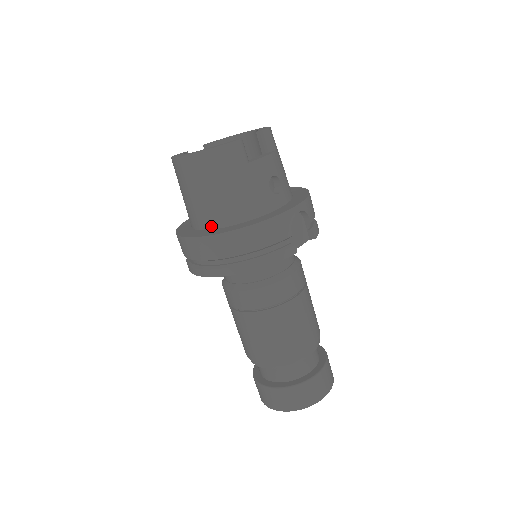
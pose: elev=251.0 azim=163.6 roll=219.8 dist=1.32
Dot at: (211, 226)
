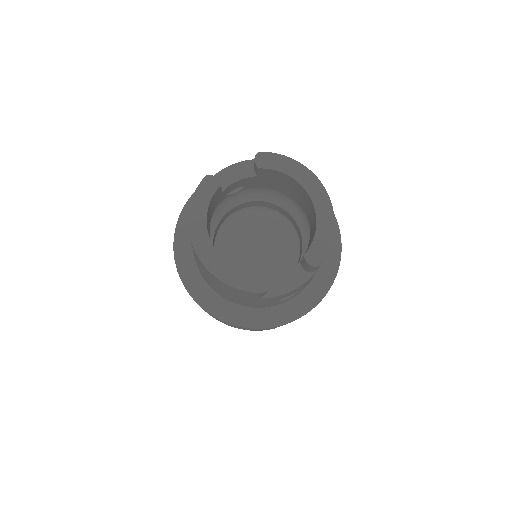
Dot at: (205, 279)
